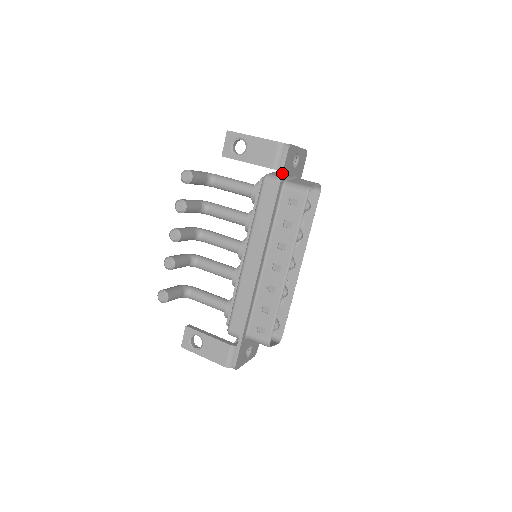
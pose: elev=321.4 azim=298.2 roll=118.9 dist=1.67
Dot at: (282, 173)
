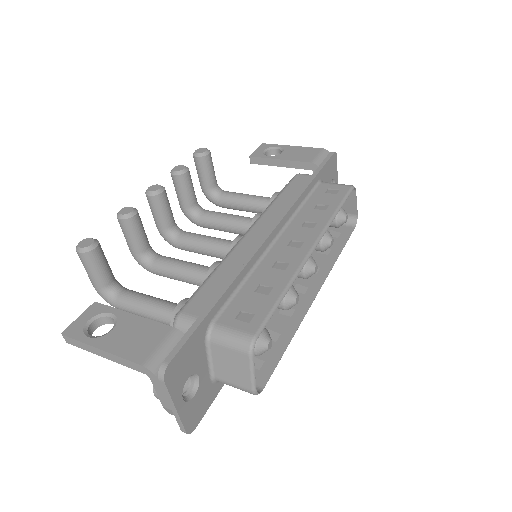
Dot at: (324, 165)
